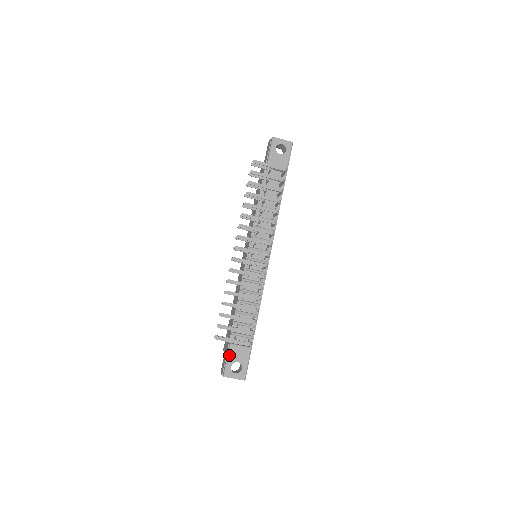
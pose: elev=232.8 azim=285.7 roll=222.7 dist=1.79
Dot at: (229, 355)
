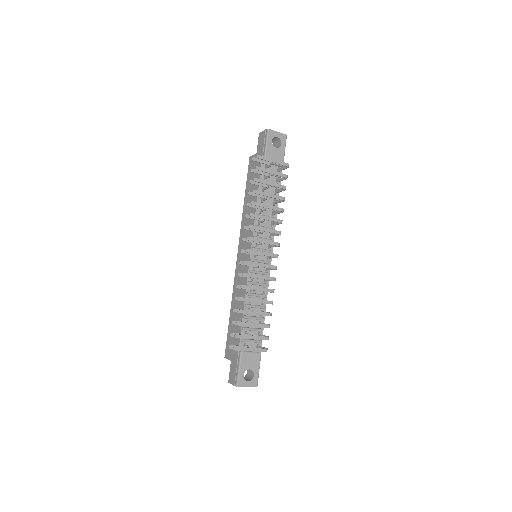
Dot at: (241, 363)
